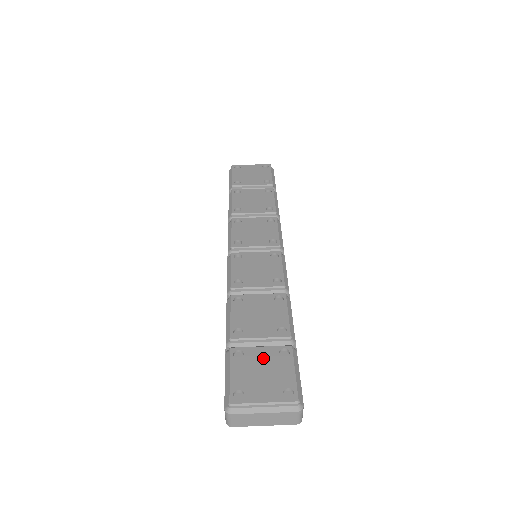
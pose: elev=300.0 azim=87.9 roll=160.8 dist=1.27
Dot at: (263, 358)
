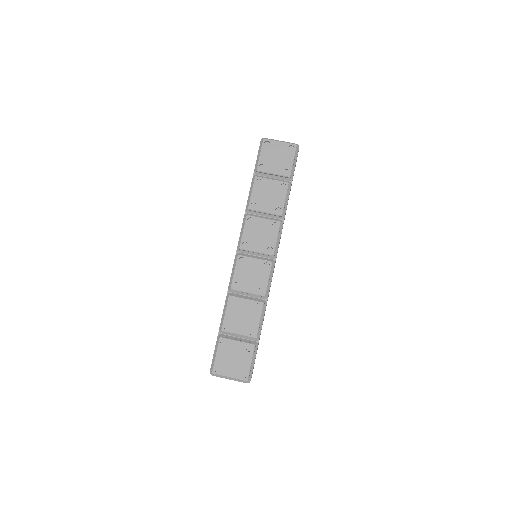
Dot at: (236, 349)
